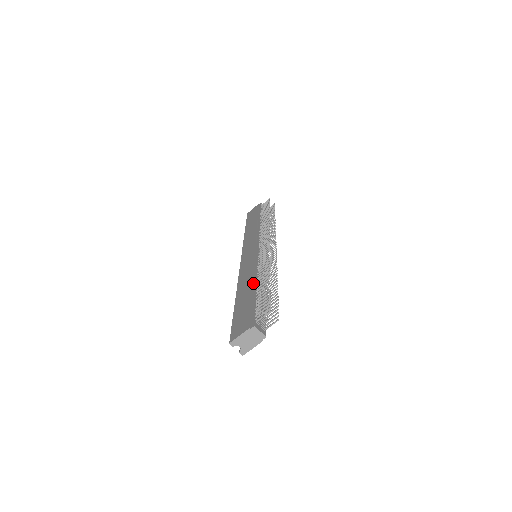
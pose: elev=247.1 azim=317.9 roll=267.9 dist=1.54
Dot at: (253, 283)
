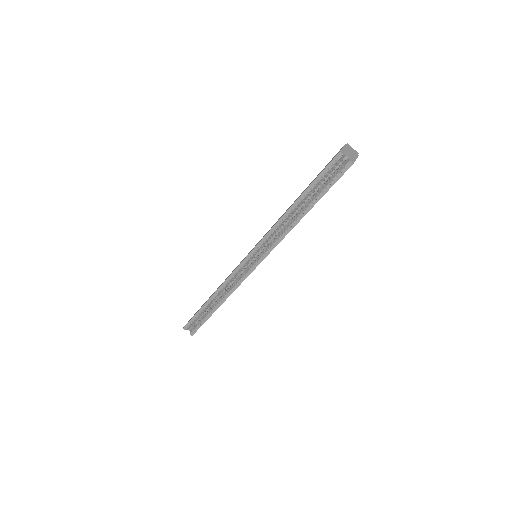
Dot at: occluded
